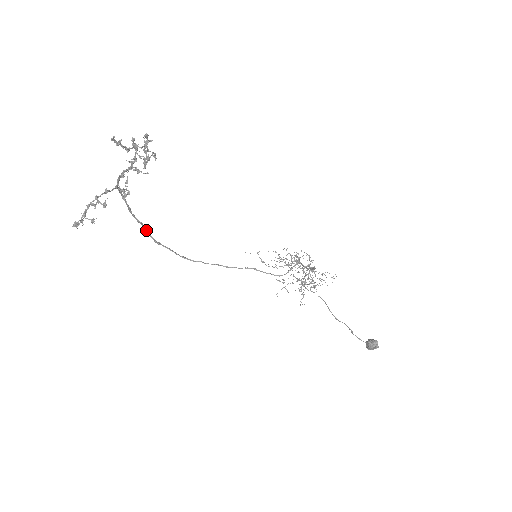
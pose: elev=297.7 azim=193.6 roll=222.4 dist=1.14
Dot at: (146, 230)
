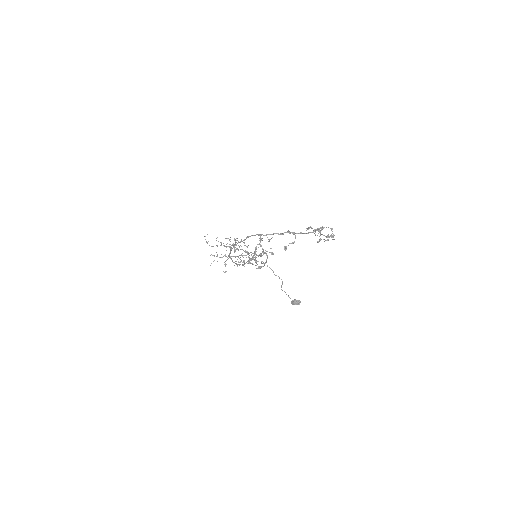
Dot at: (231, 249)
